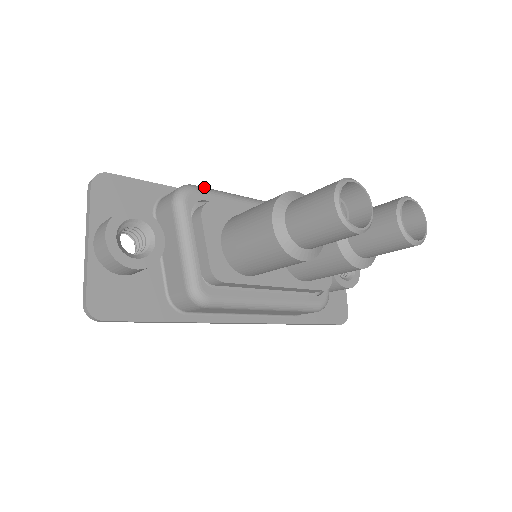
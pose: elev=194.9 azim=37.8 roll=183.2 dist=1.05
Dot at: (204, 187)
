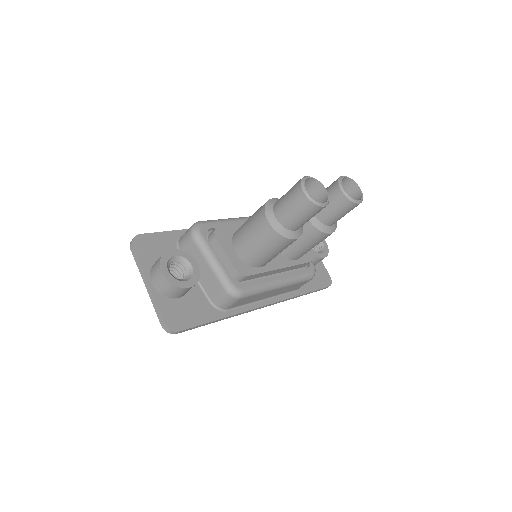
Dot at: (207, 220)
